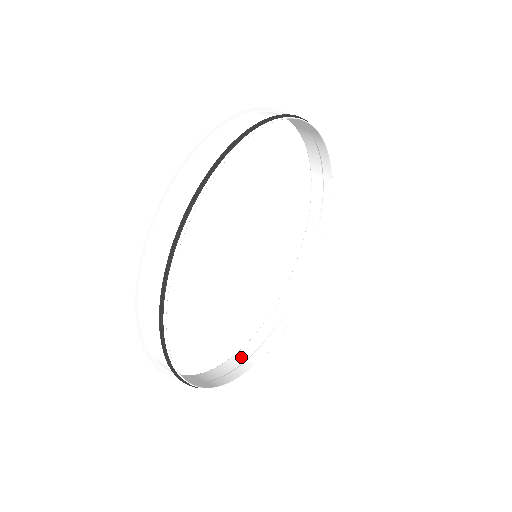
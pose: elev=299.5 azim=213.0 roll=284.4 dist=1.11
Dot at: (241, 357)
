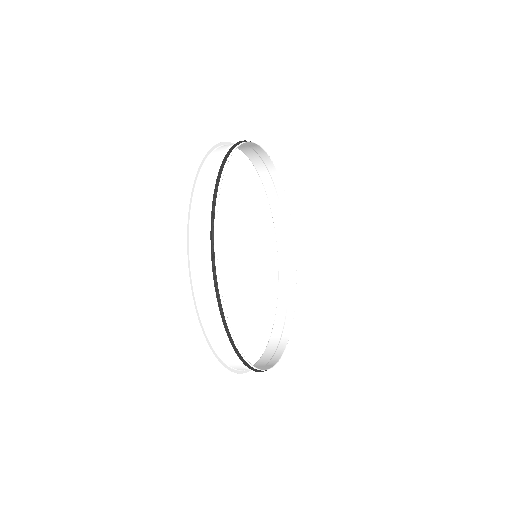
Dot at: (275, 339)
